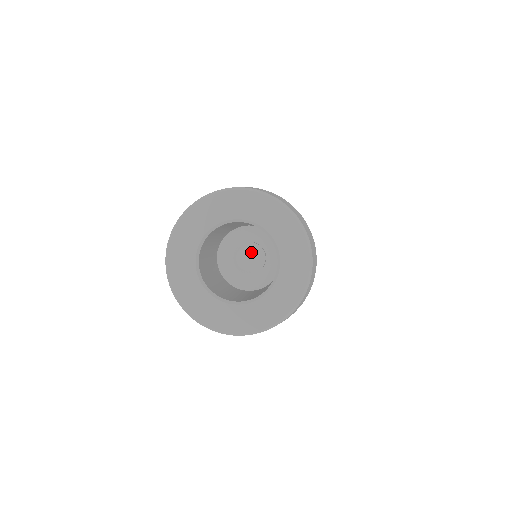
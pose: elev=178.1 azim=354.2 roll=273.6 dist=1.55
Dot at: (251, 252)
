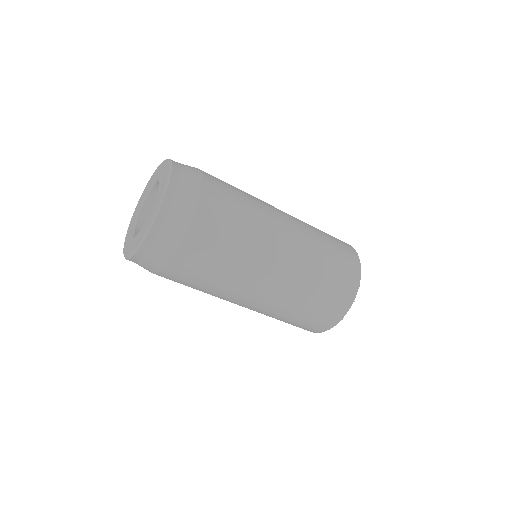
Dot at: occluded
